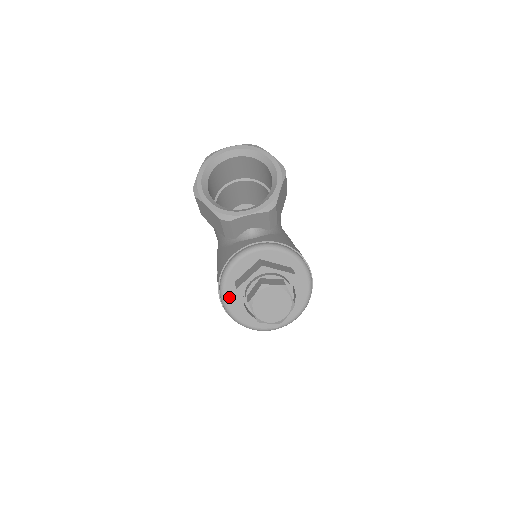
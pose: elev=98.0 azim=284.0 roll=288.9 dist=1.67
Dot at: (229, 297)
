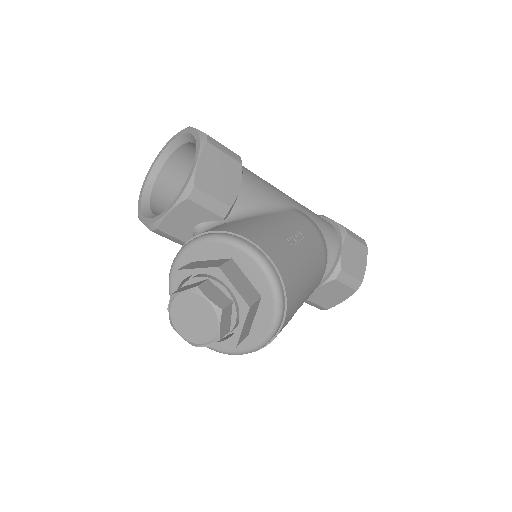
Dot at: occluded
